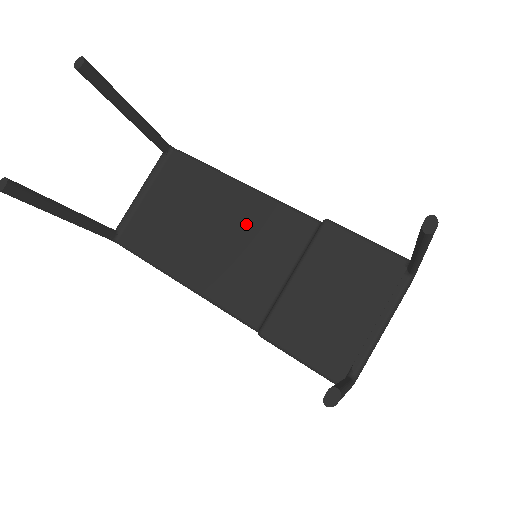
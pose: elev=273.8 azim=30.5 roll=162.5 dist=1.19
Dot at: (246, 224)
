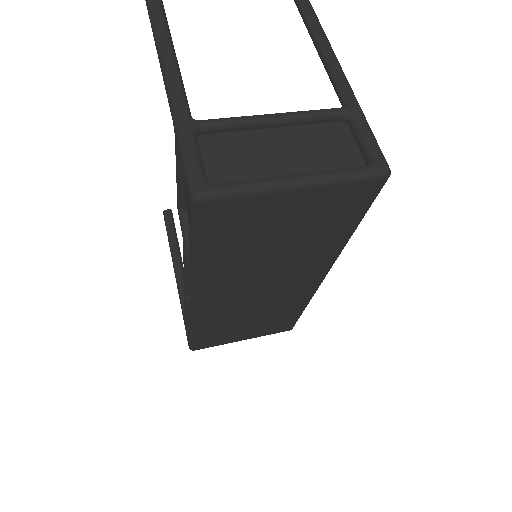
Dot at: occluded
